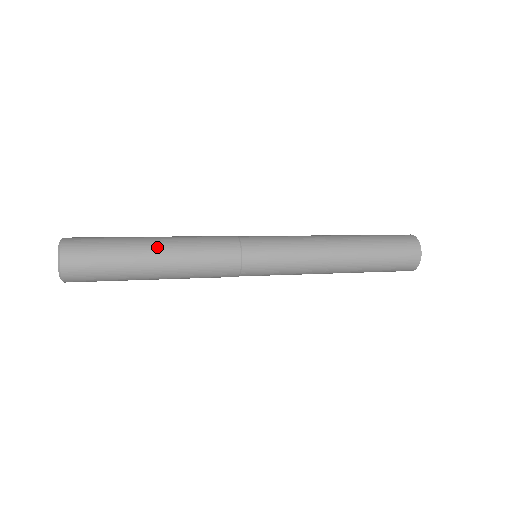
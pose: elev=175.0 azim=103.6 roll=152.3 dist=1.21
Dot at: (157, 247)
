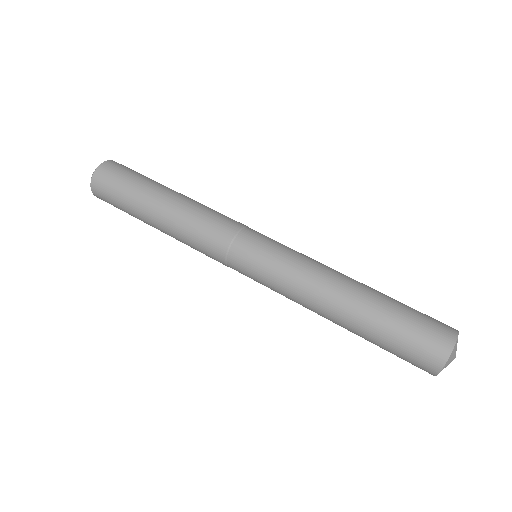
Dot at: (167, 197)
